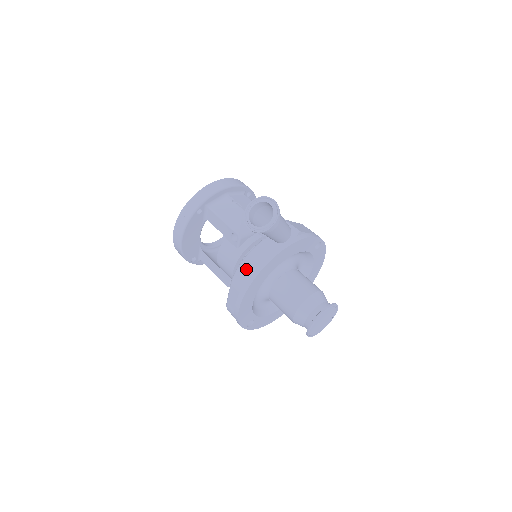
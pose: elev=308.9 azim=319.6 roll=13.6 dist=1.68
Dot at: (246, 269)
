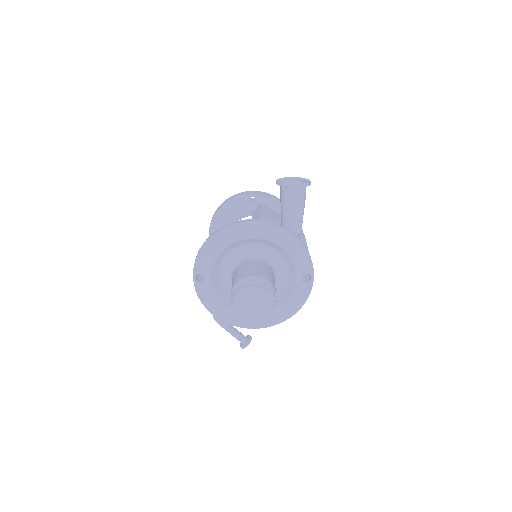
Dot at: occluded
